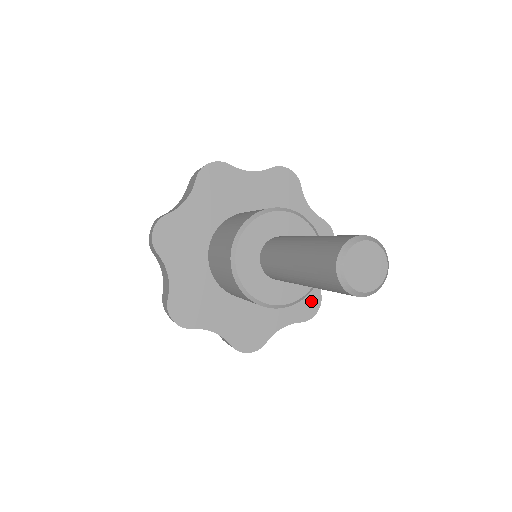
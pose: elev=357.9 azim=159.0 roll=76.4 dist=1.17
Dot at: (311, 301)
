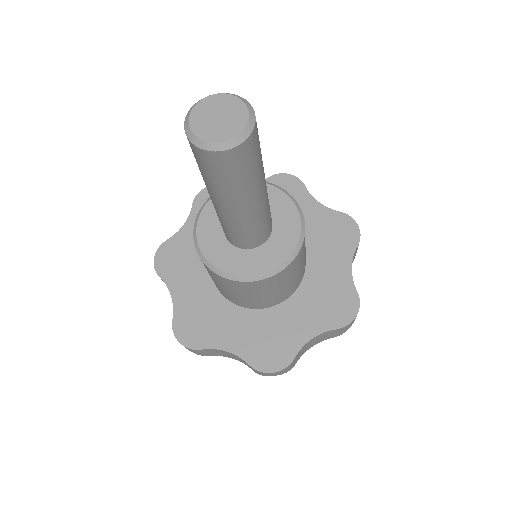
Dot at: (341, 225)
